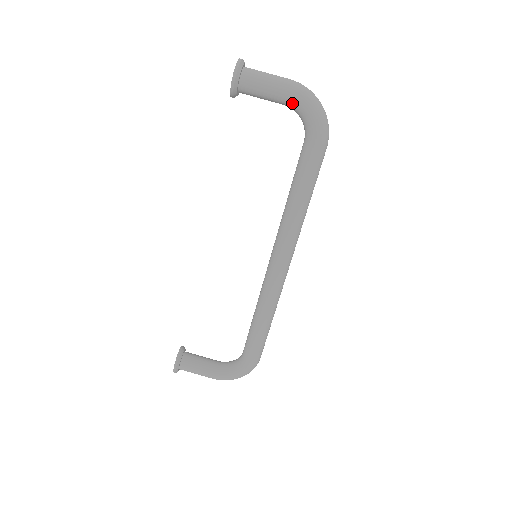
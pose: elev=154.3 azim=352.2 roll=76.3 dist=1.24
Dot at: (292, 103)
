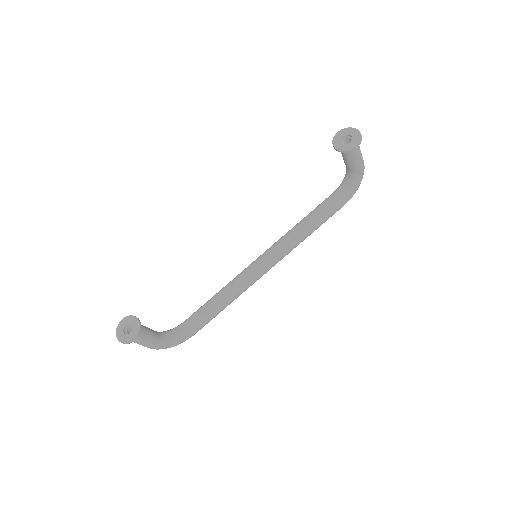
Dot at: (357, 174)
